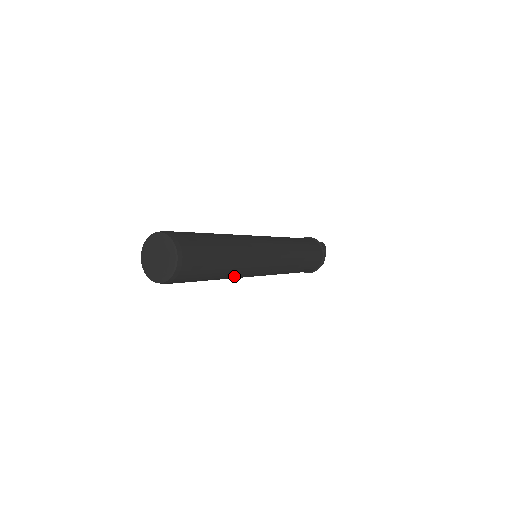
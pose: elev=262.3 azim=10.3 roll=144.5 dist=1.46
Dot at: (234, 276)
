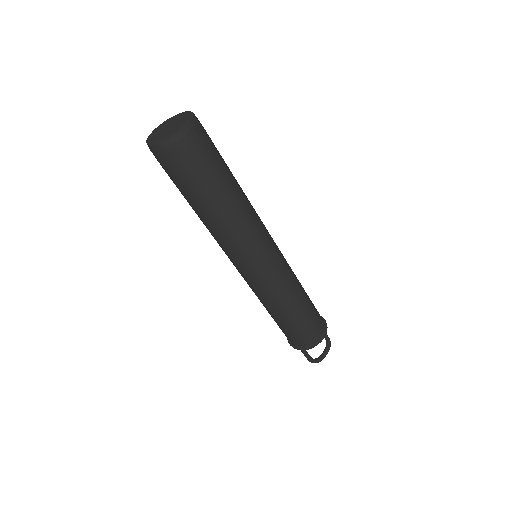
Dot at: (221, 231)
